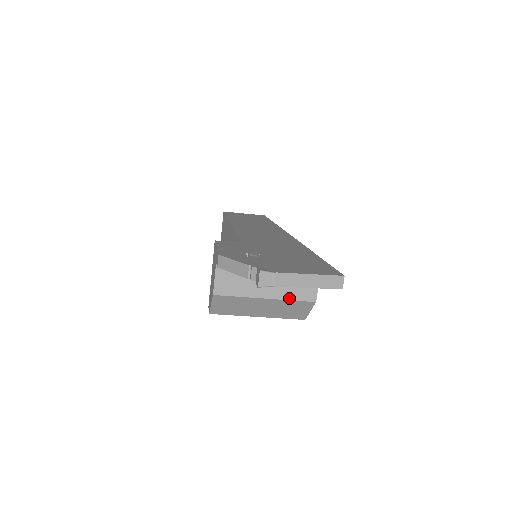
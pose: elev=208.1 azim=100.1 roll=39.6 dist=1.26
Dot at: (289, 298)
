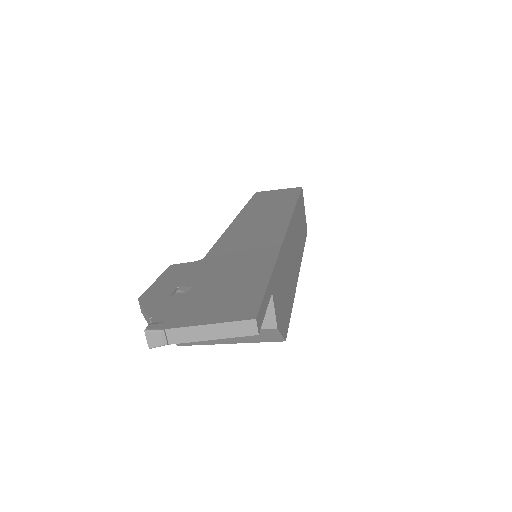
Dot at: occluded
